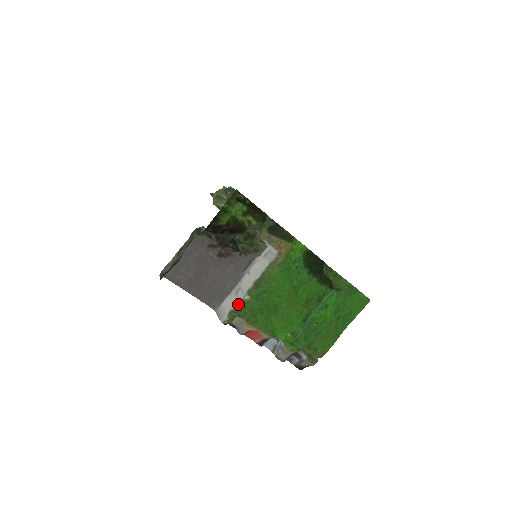
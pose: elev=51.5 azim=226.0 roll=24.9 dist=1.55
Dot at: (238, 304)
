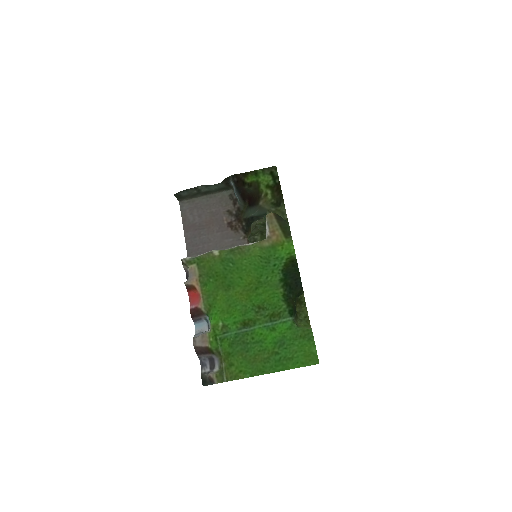
Dot at: (206, 253)
